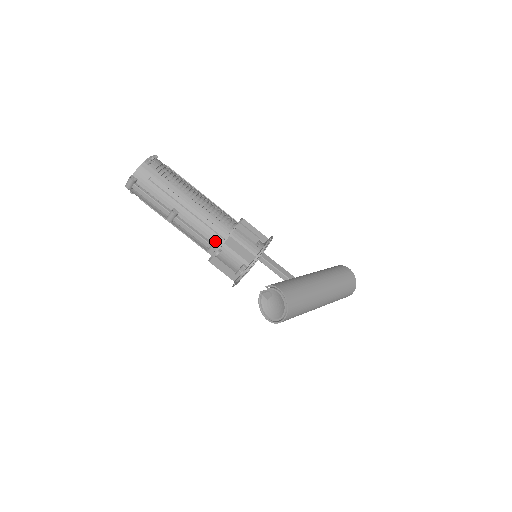
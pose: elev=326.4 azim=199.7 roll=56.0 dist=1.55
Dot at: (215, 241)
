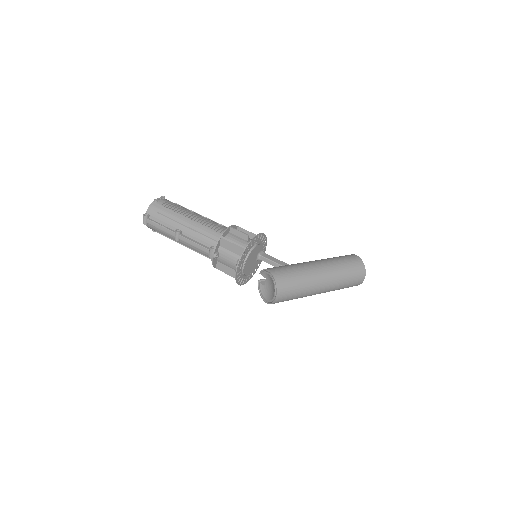
Dot at: (212, 246)
